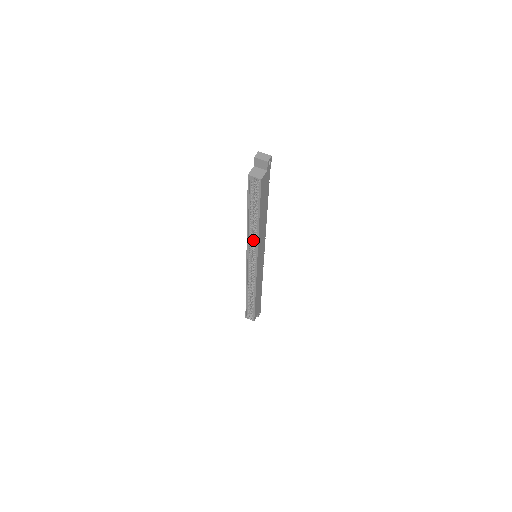
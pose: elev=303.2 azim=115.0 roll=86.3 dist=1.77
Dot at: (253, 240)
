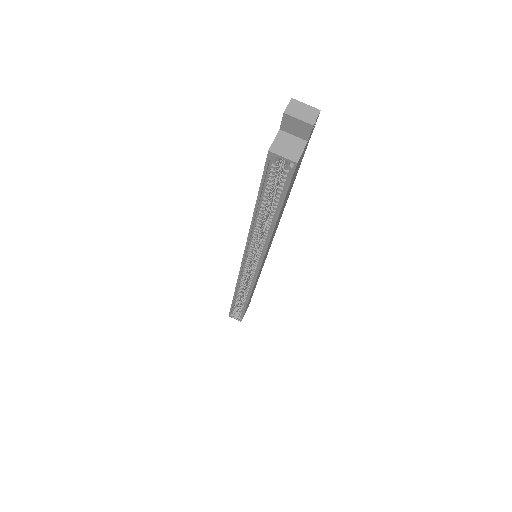
Dot at: (256, 241)
